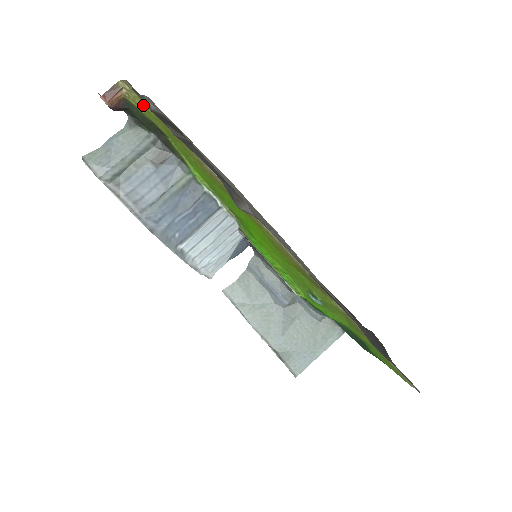
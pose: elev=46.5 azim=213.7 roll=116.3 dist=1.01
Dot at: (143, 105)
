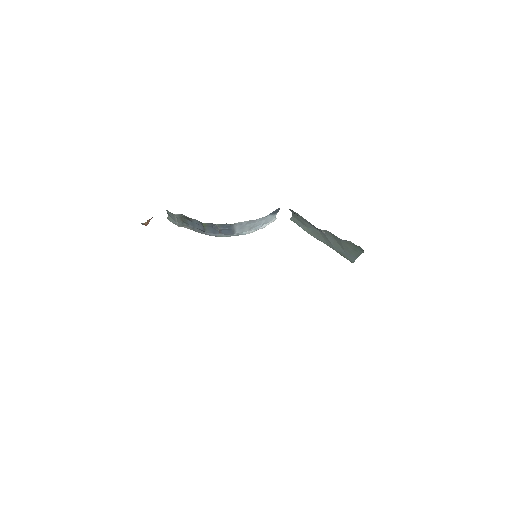
Dot at: occluded
